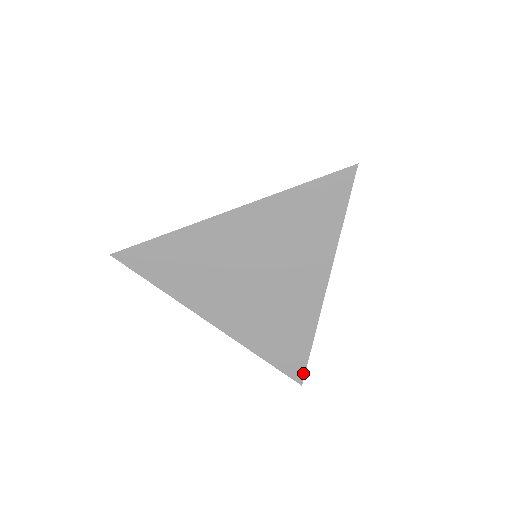
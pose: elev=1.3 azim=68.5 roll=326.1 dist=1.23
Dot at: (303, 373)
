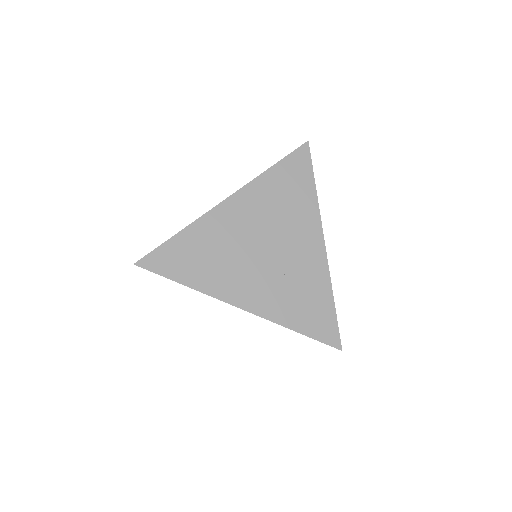
Dot at: (338, 336)
